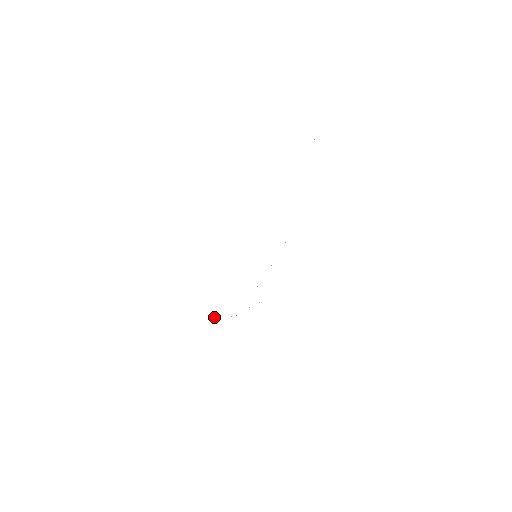
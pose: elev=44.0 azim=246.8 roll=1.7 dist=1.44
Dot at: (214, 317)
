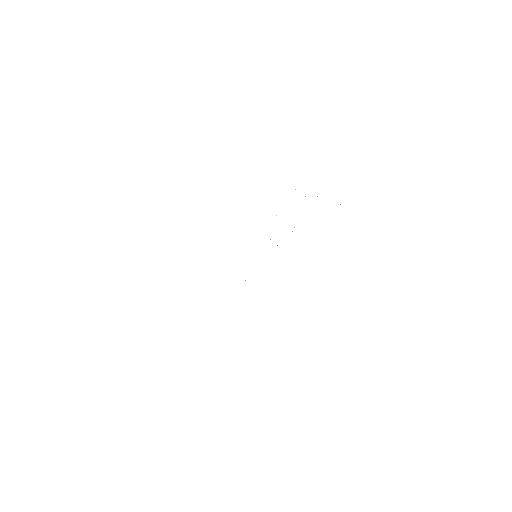
Dot at: occluded
